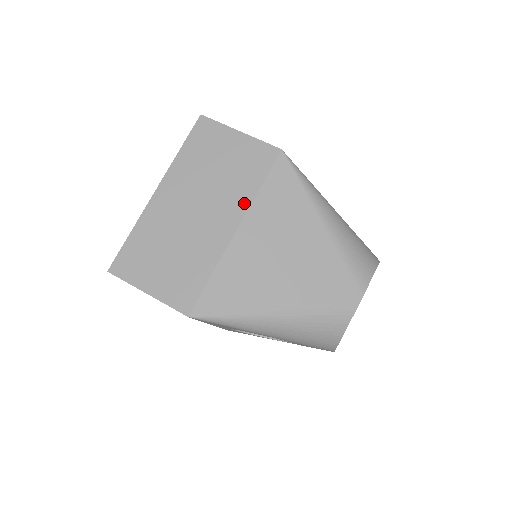
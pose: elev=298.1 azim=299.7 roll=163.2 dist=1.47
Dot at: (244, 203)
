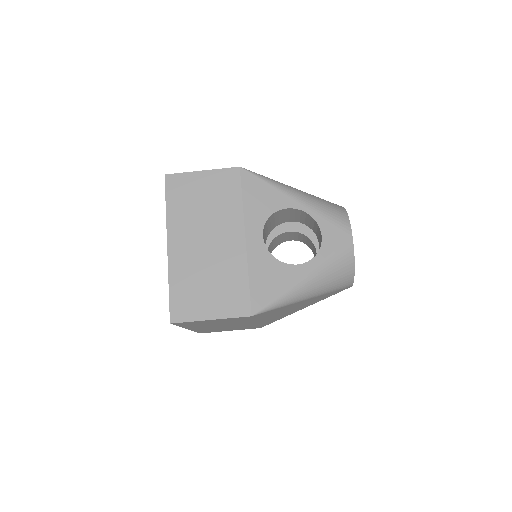
Dot at: occluded
